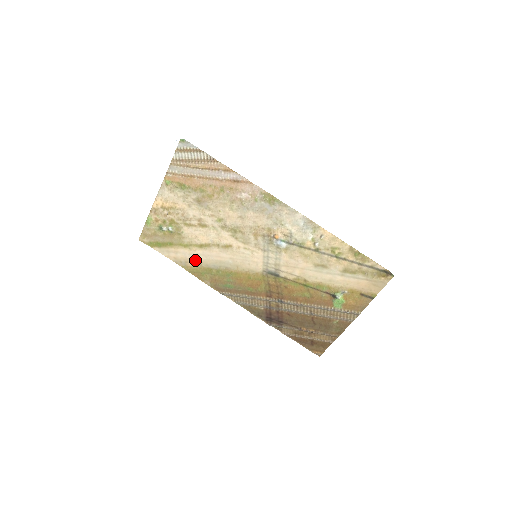
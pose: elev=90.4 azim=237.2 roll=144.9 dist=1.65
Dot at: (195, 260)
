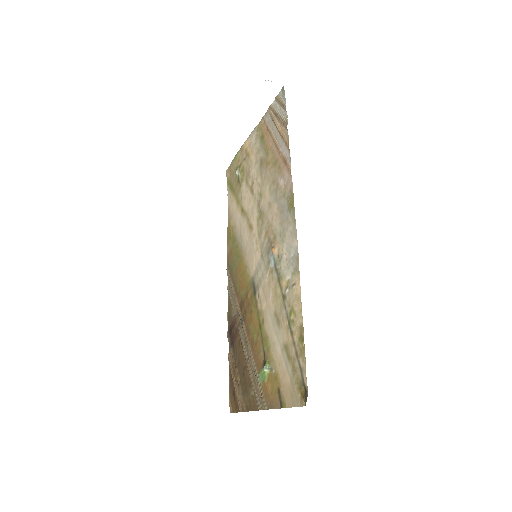
Dot at: (235, 221)
